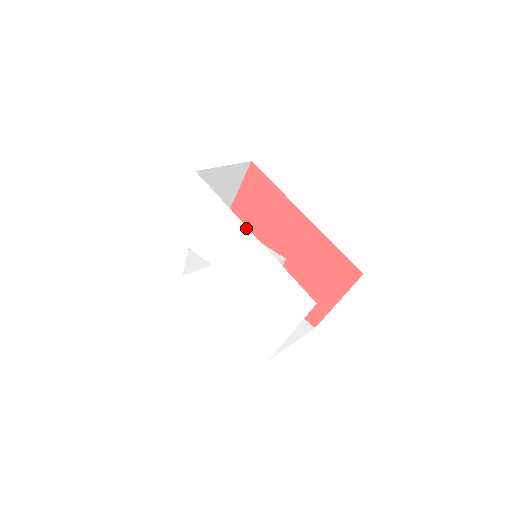
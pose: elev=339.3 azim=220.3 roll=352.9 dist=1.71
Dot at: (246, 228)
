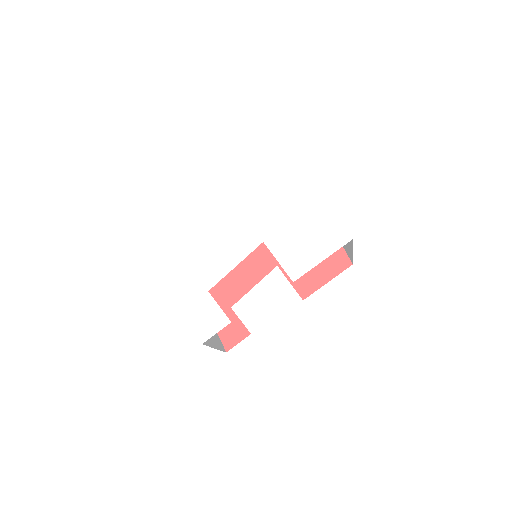
Dot at: (223, 203)
